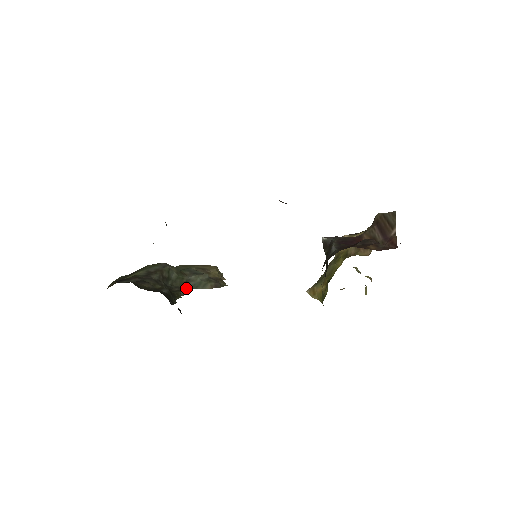
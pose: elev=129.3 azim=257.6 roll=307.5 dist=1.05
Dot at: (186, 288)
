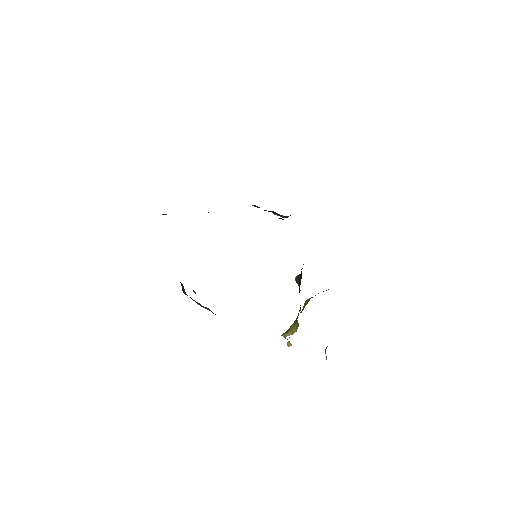
Dot at: (194, 300)
